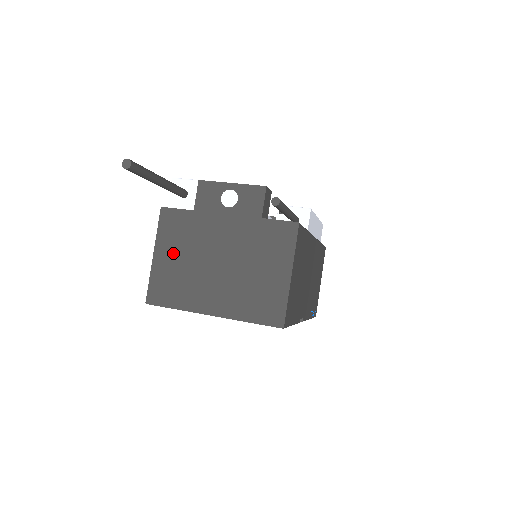
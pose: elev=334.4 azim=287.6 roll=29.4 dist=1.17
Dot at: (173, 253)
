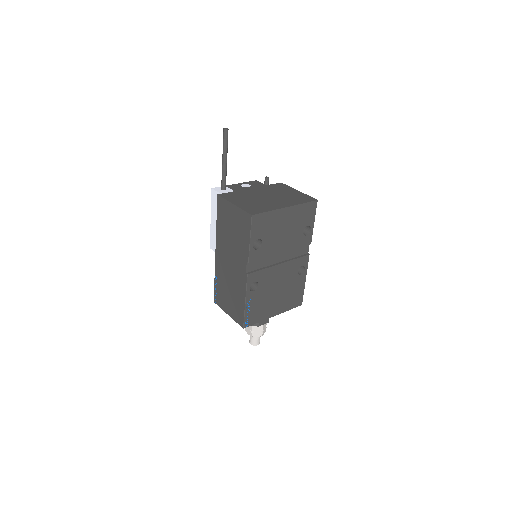
Dot at: (243, 201)
